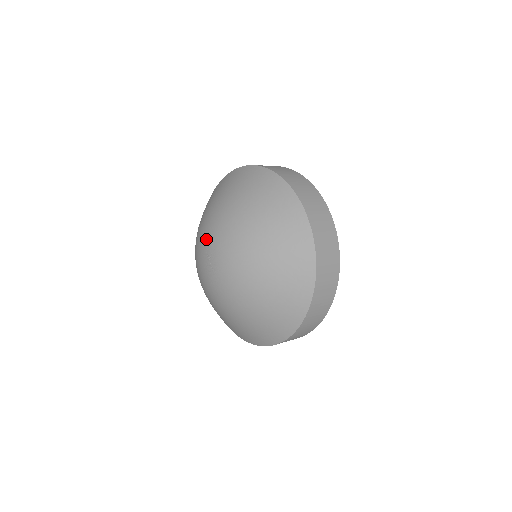
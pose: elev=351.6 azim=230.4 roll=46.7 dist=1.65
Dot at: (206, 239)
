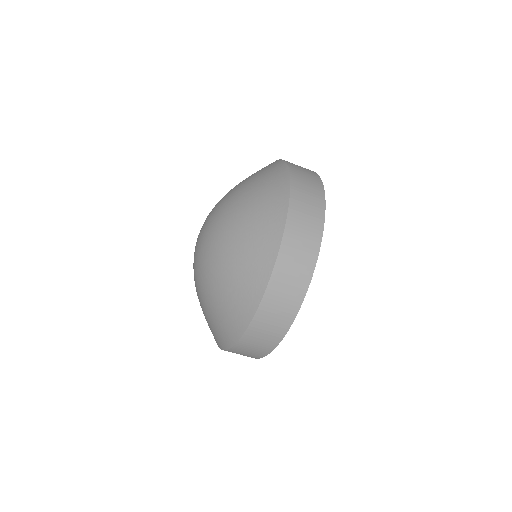
Dot at: occluded
